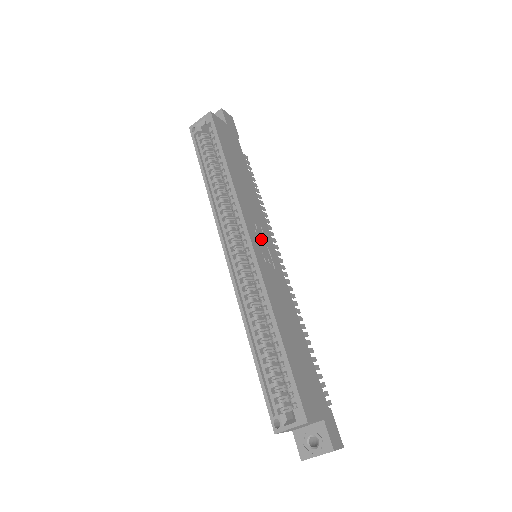
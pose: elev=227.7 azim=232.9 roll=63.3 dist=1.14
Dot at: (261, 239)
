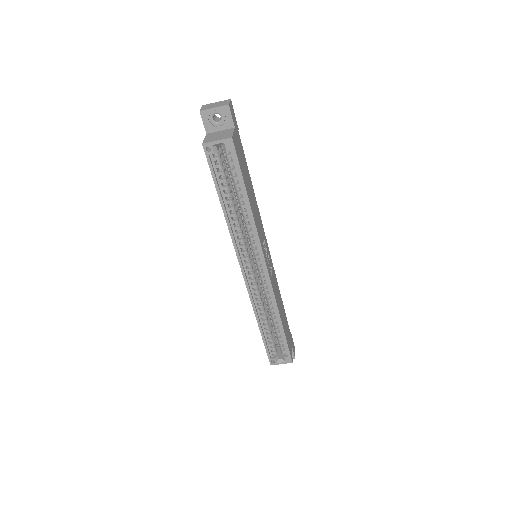
Dot at: (266, 251)
